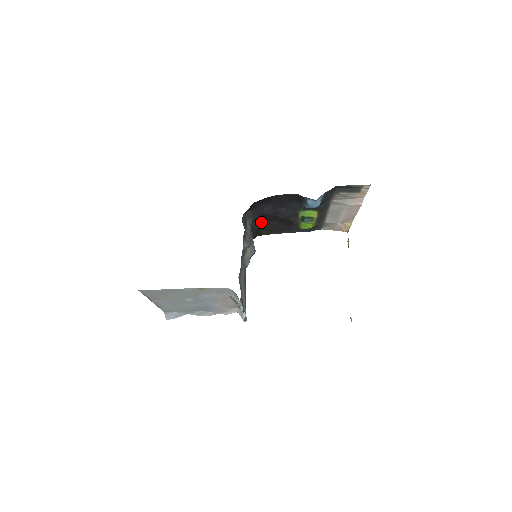
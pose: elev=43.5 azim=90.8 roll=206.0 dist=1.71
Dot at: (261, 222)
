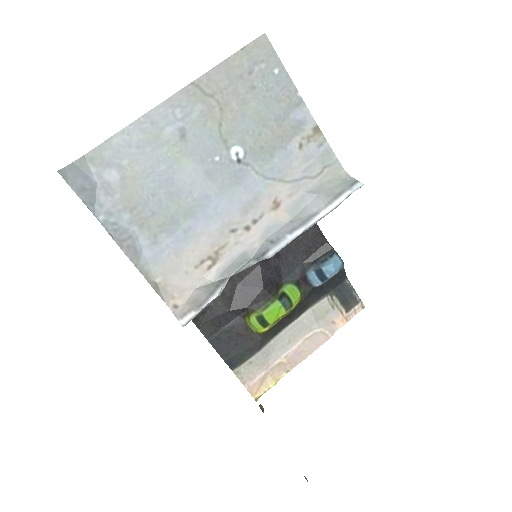
Dot at: occluded
